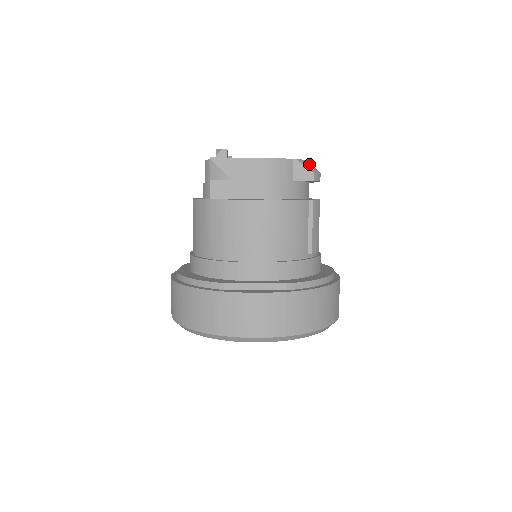
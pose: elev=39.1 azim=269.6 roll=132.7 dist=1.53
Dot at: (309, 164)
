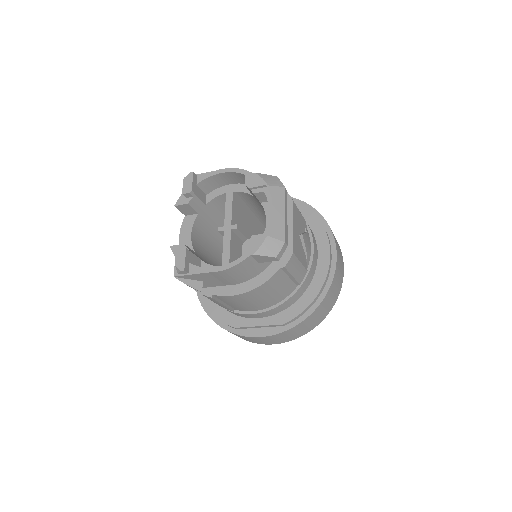
Dot at: (269, 244)
